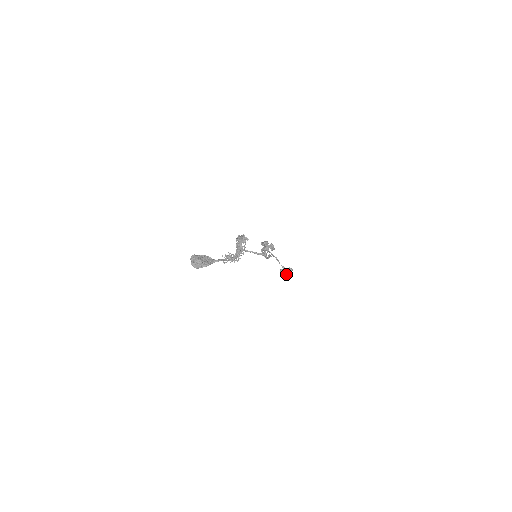
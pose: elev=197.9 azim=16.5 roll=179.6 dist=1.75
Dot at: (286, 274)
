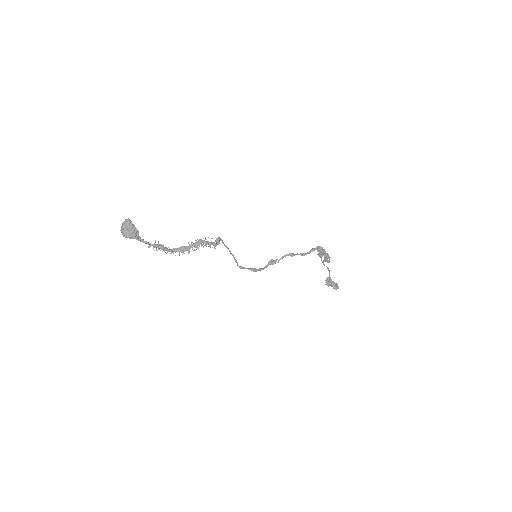
Dot at: (327, 285)
